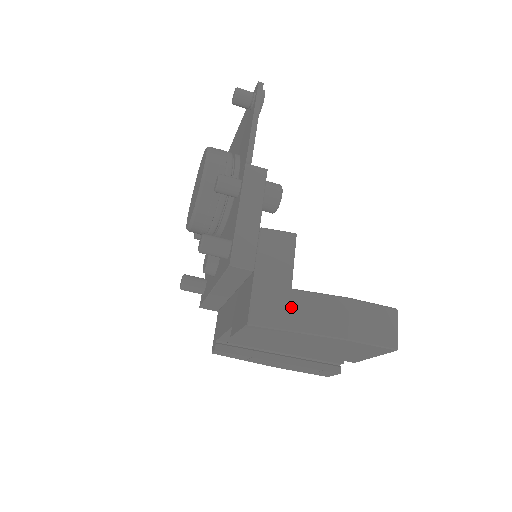
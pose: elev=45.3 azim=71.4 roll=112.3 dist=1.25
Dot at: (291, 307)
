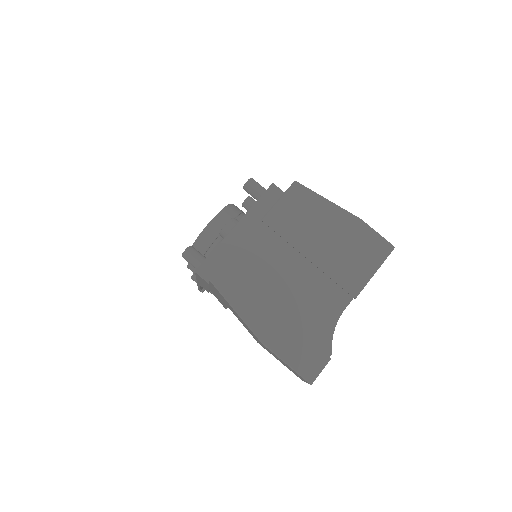
Dot at: occluded
